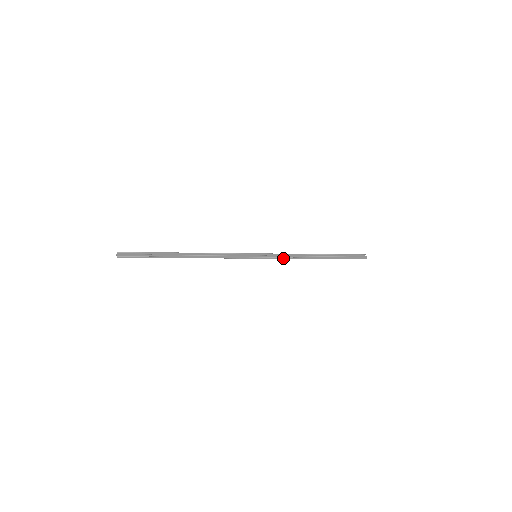
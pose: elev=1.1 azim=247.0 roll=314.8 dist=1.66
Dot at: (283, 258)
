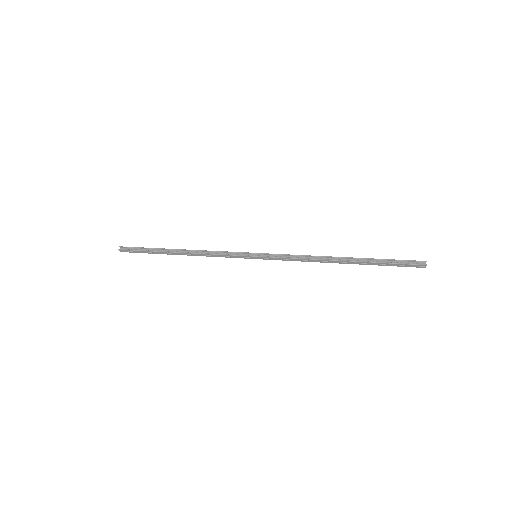
Dot at: (291, 260)
